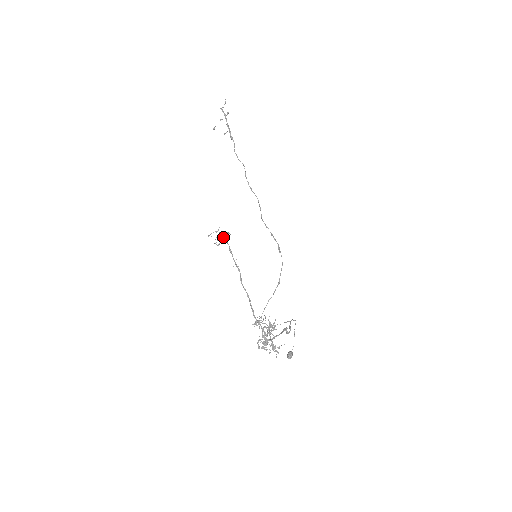
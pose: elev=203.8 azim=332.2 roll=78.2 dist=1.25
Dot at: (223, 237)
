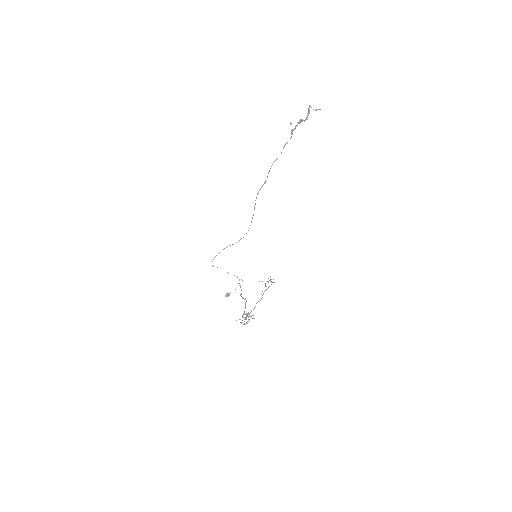
Dot at: occluded
